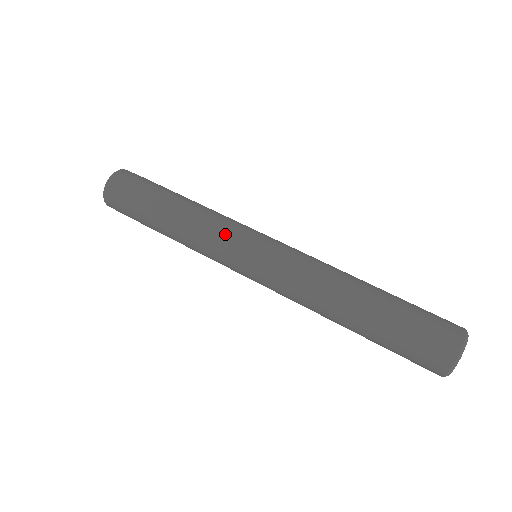
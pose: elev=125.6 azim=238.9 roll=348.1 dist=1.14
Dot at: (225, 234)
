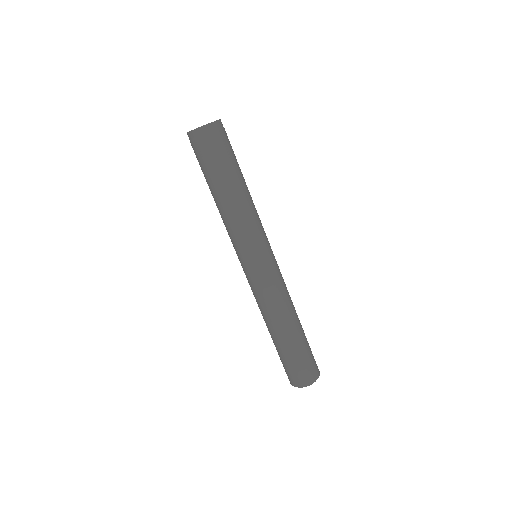
Dot at: (250, 238)
